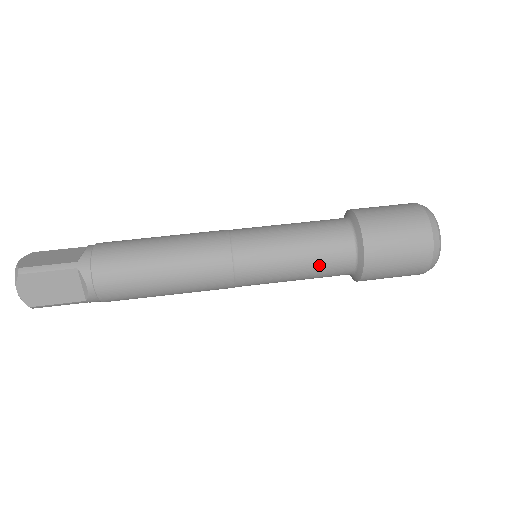
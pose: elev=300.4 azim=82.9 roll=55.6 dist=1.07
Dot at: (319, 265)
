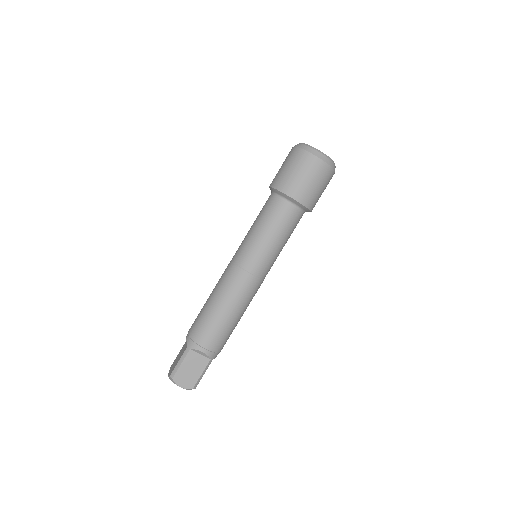
Dot at: occluded
